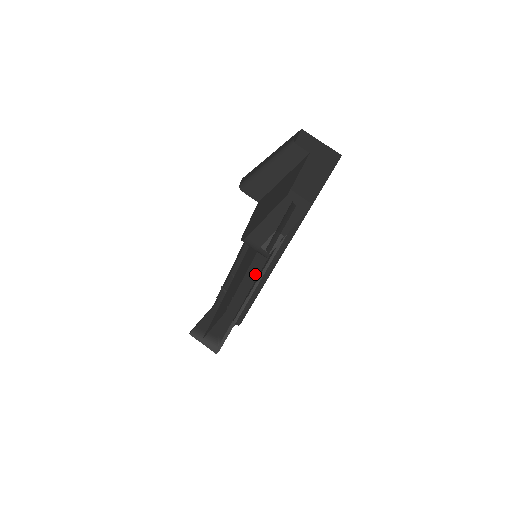
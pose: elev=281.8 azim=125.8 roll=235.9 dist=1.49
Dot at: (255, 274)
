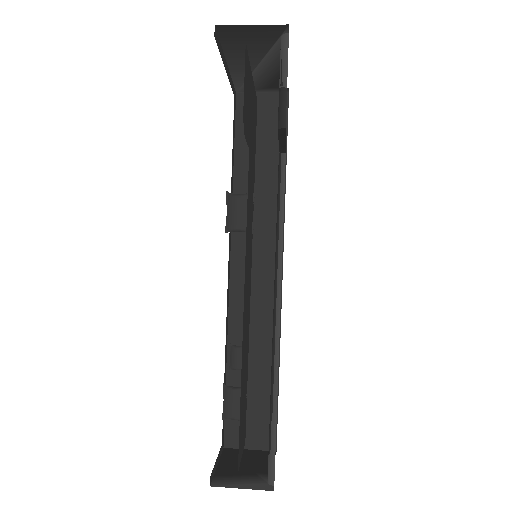
Dot at: (261, 331)
